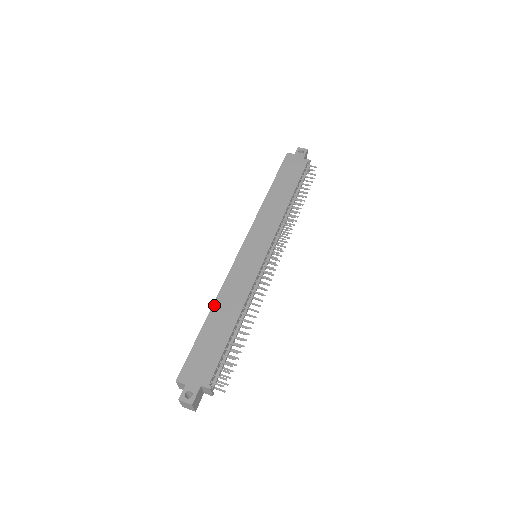
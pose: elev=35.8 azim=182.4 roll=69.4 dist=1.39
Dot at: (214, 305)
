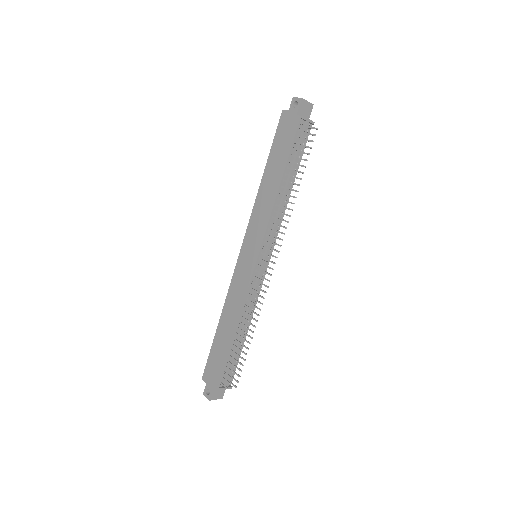
Dot at: (222, 314)
